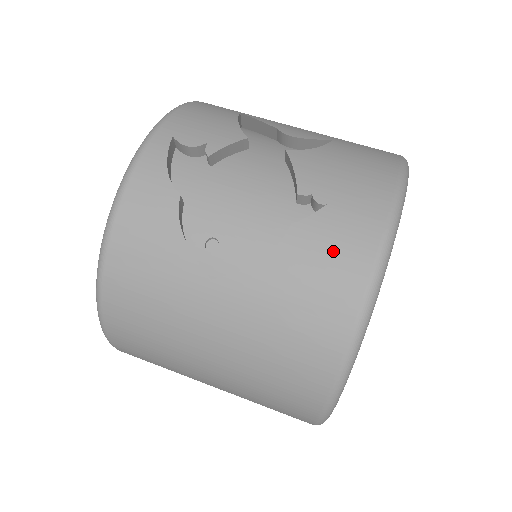
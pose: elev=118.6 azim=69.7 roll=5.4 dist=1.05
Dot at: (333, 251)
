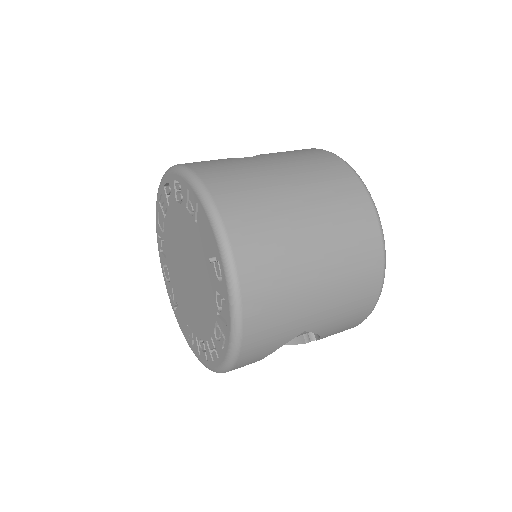
Dot at: occluded
